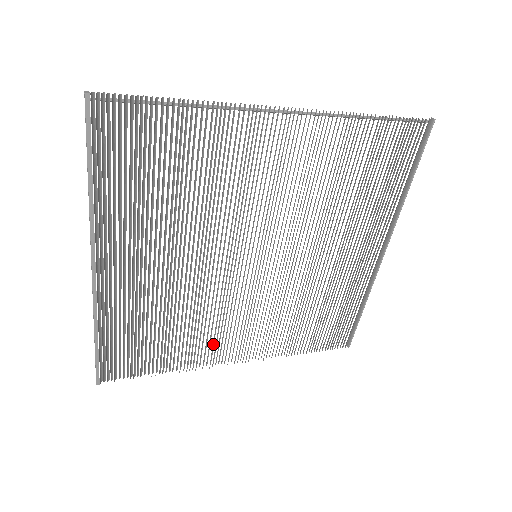
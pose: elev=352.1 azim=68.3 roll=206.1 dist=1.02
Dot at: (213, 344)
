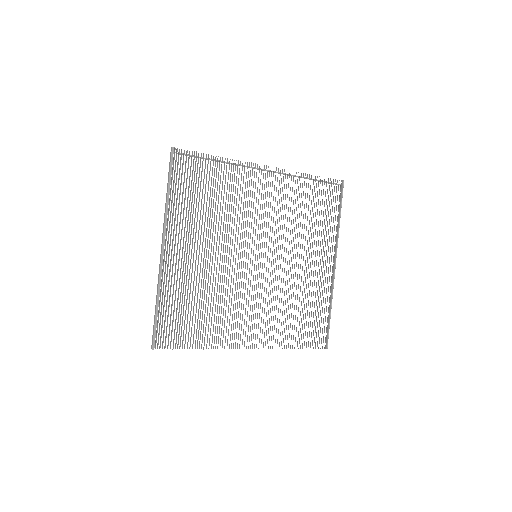
Dot at: (231, 328)
